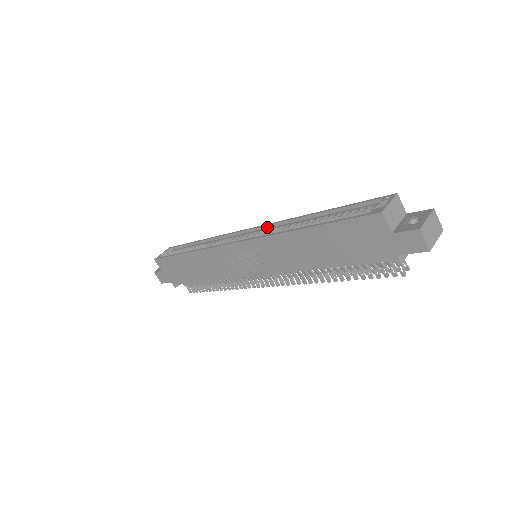
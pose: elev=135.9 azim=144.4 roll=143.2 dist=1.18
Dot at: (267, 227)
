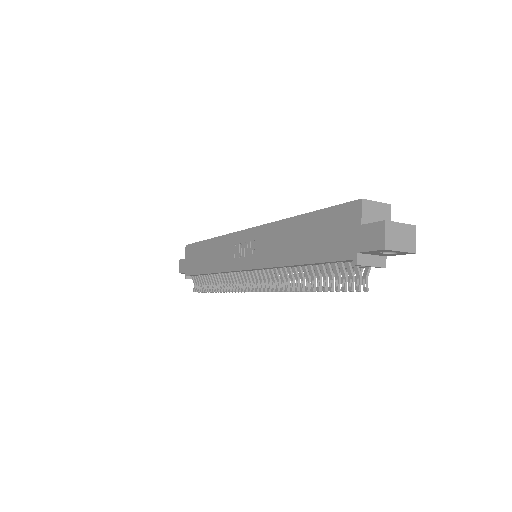
Dot at: occluded
